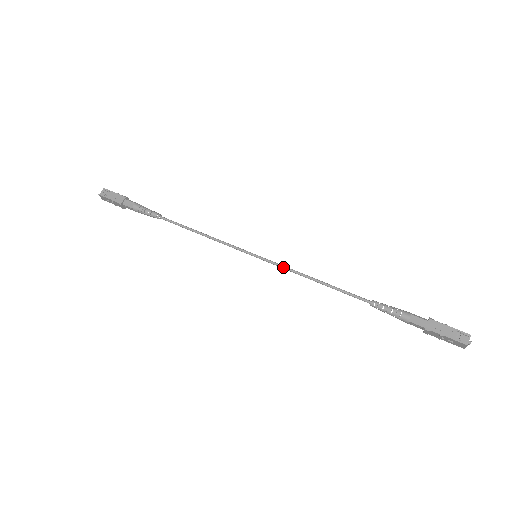
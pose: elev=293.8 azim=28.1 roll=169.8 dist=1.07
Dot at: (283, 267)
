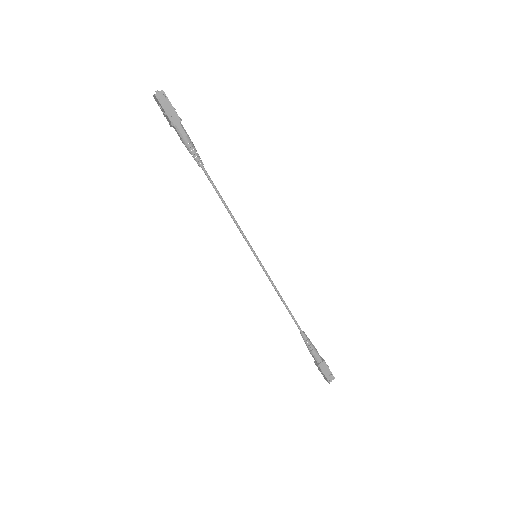
Dot at: (269, 277)
